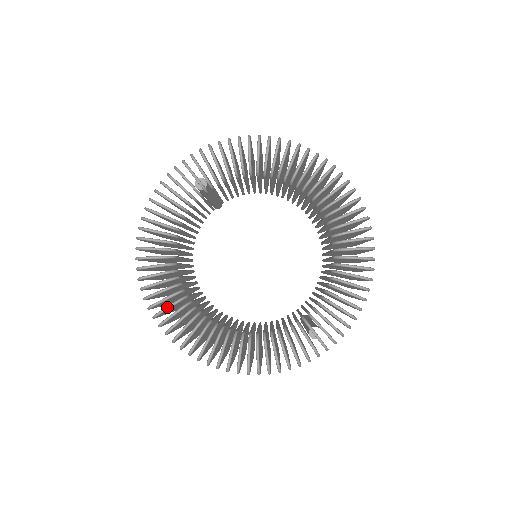
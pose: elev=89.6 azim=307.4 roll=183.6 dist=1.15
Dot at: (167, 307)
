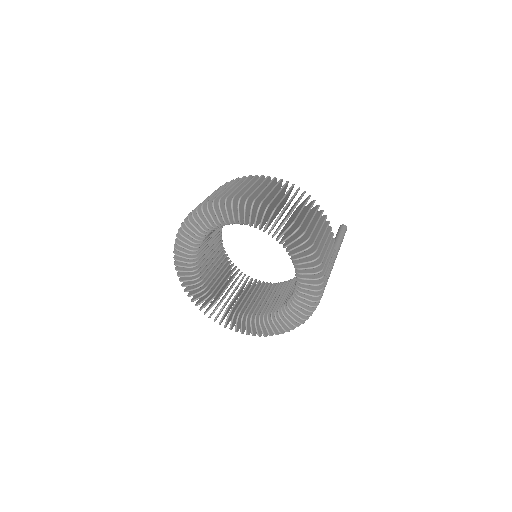
Dot at: (226, 322)
